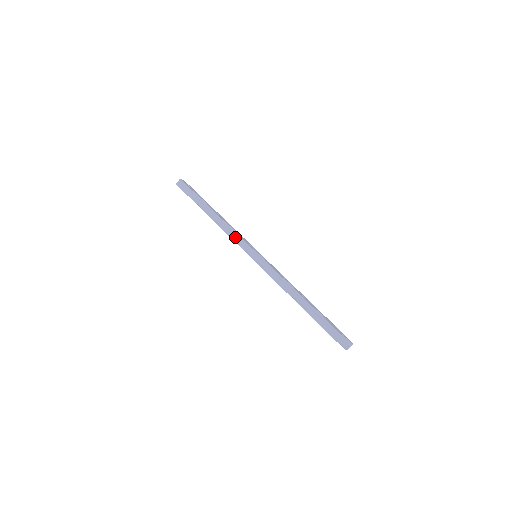
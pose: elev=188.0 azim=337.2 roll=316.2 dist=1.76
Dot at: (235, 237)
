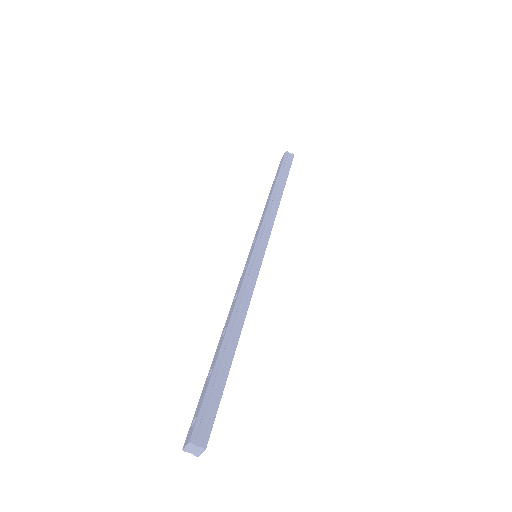
Dot at: (268, 223)
